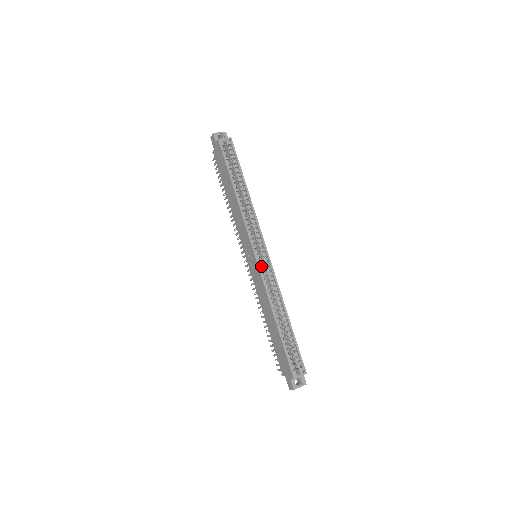
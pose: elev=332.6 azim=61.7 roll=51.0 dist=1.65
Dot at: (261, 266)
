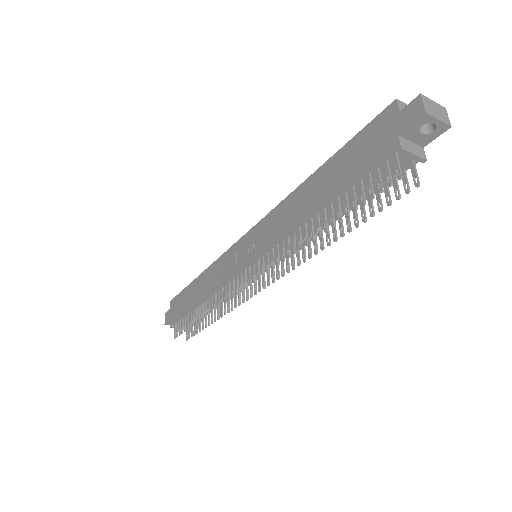
Dot at: occluded
